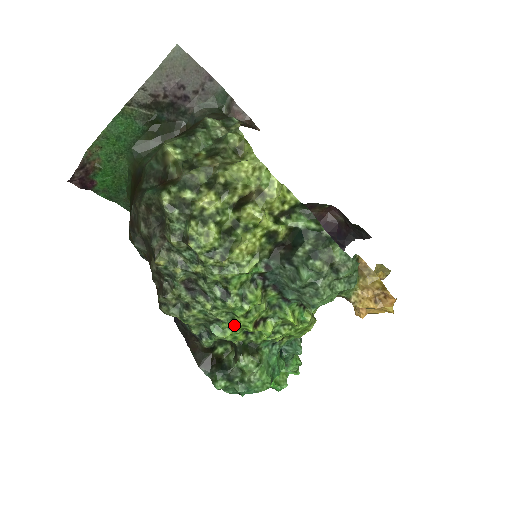
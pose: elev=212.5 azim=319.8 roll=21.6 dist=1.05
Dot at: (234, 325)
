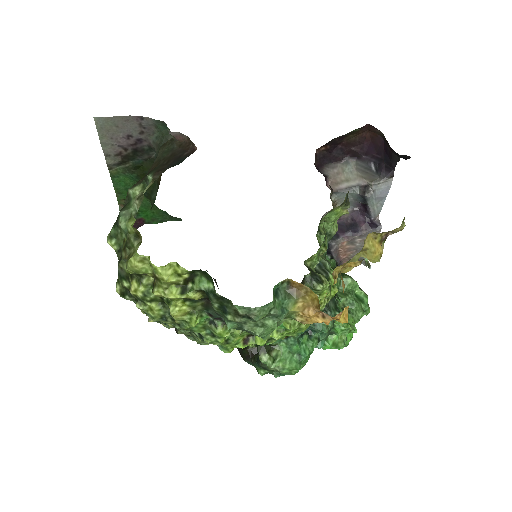
Dot at: occluded
